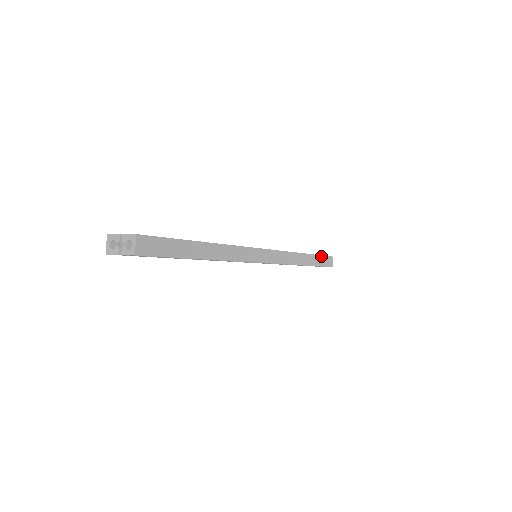
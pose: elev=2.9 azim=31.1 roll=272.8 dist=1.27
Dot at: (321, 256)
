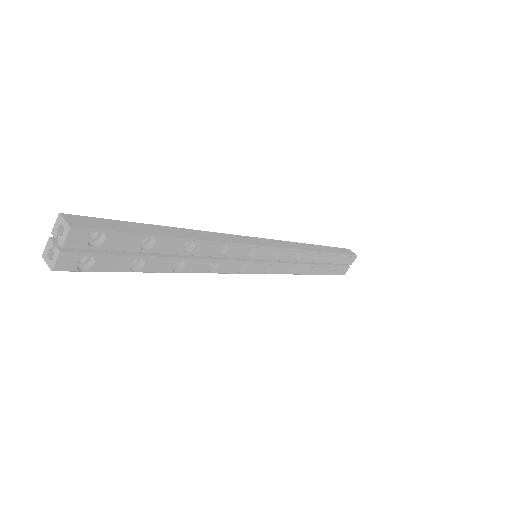
Dot at: (333, 248)
